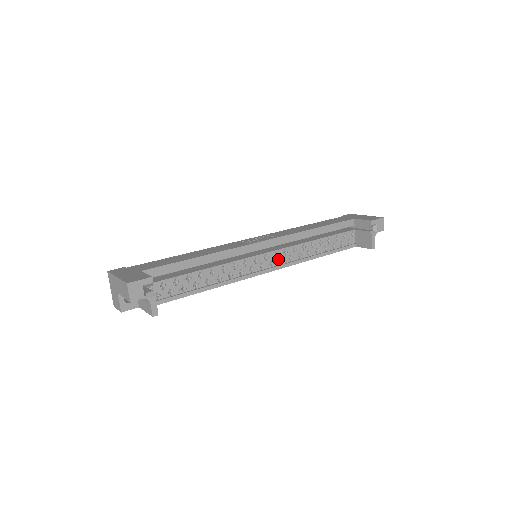
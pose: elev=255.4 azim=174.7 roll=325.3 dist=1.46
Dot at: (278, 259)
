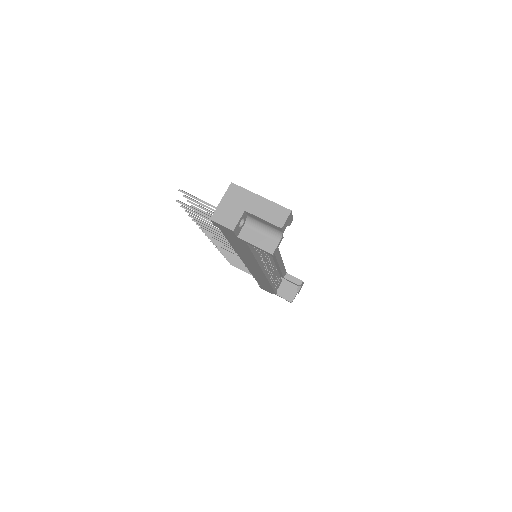
Dot at: (270, 269)
